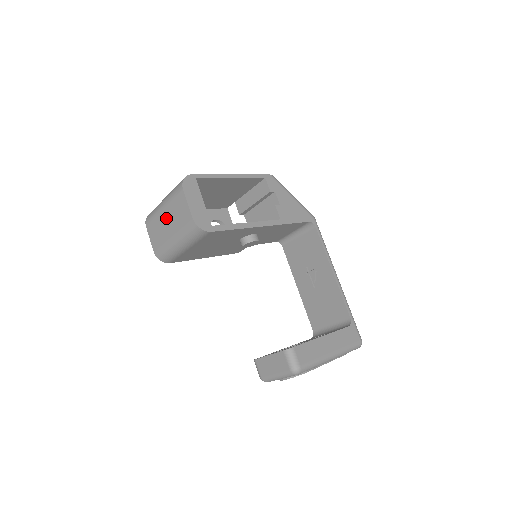
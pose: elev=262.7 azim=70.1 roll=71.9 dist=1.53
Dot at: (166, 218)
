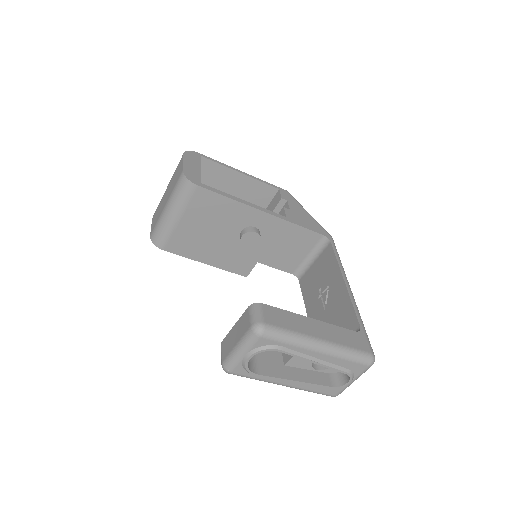
Dot at: (166, 193)
